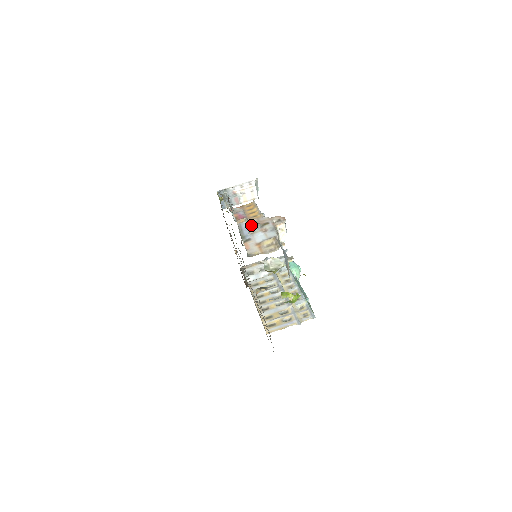
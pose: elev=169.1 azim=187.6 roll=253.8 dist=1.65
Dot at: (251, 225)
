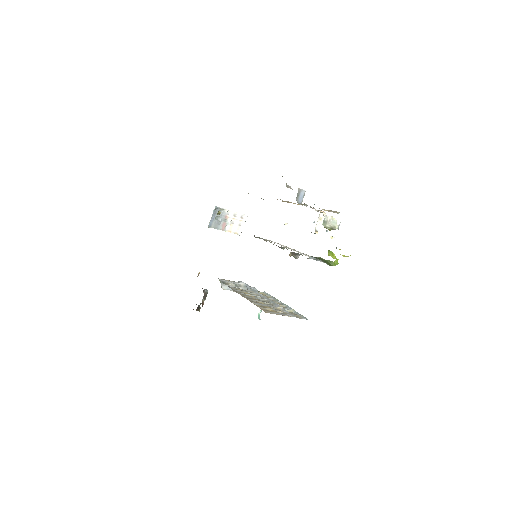
Dot at: occluded
